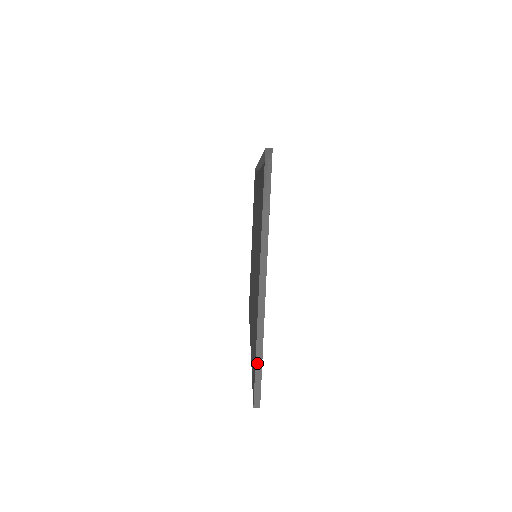
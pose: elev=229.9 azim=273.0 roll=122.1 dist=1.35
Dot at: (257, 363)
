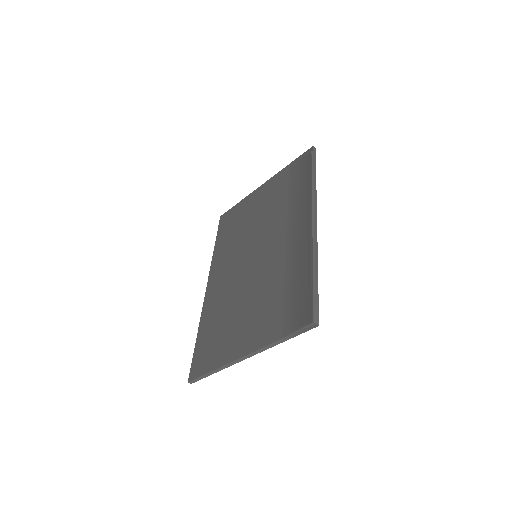
Dot at: (208, 374)
